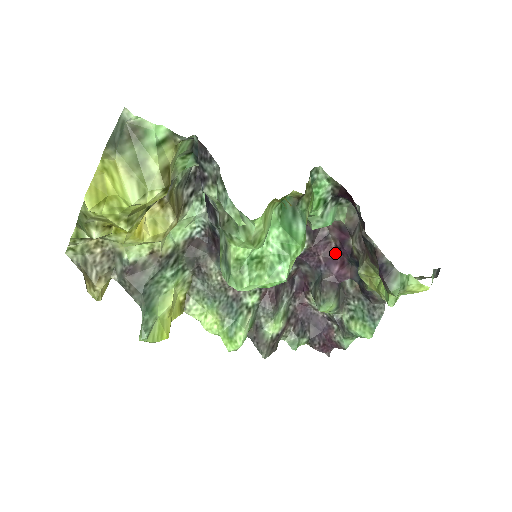
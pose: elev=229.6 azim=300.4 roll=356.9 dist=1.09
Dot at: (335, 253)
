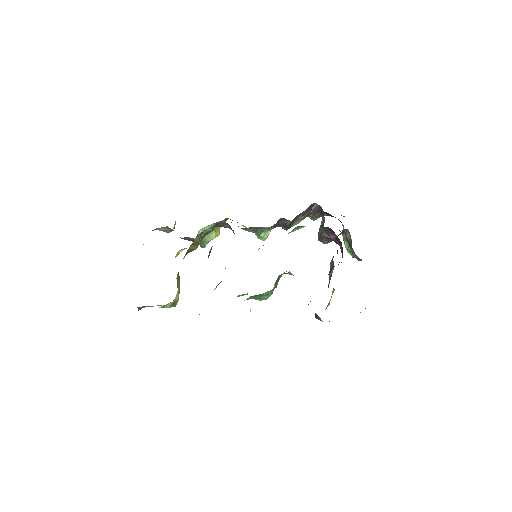
Dot at: (334, 232)
